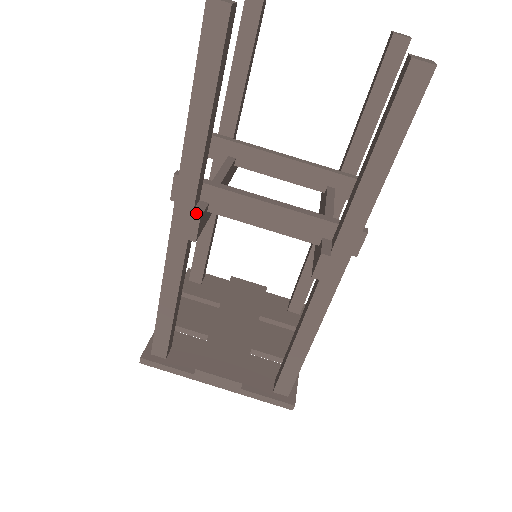
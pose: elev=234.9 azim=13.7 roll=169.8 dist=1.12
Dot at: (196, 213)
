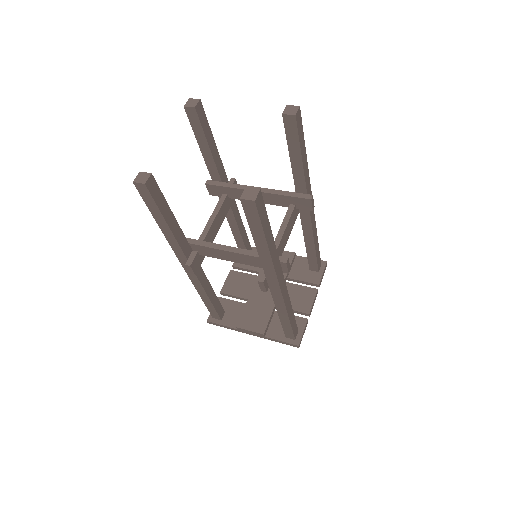
Dot at: (188, 263)
